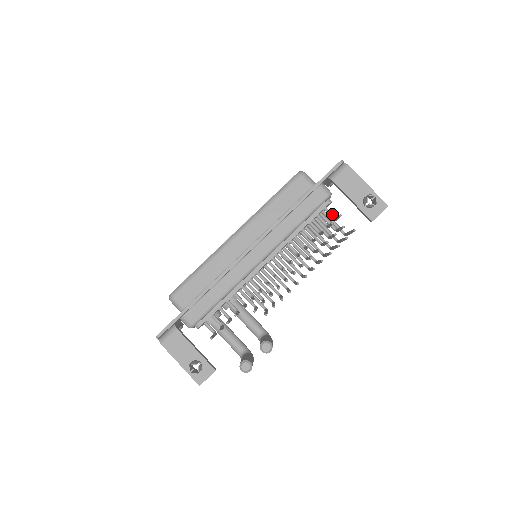
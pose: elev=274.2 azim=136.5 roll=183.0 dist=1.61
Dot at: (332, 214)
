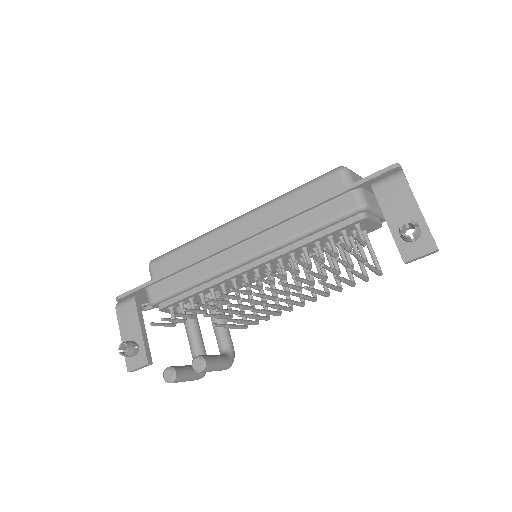
Dot at: (362, 236)
